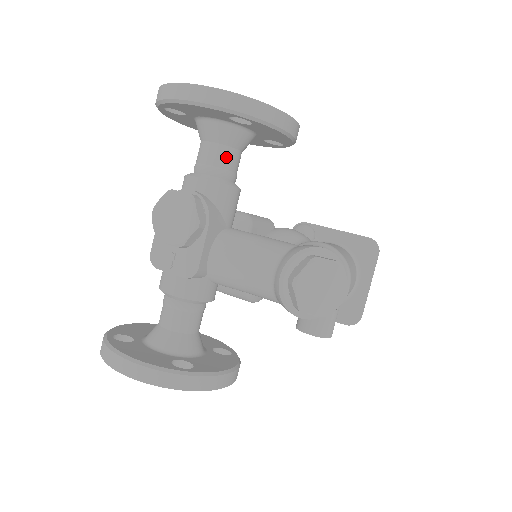
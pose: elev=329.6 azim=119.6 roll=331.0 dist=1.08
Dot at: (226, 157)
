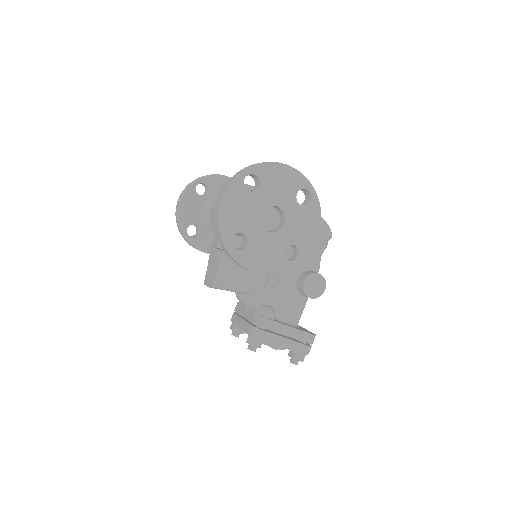
Dot at: occluded
